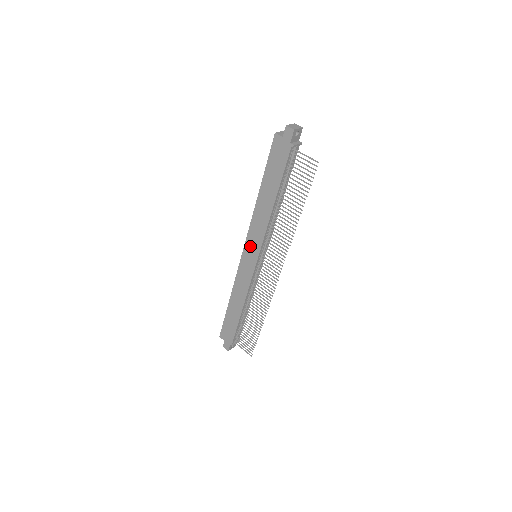
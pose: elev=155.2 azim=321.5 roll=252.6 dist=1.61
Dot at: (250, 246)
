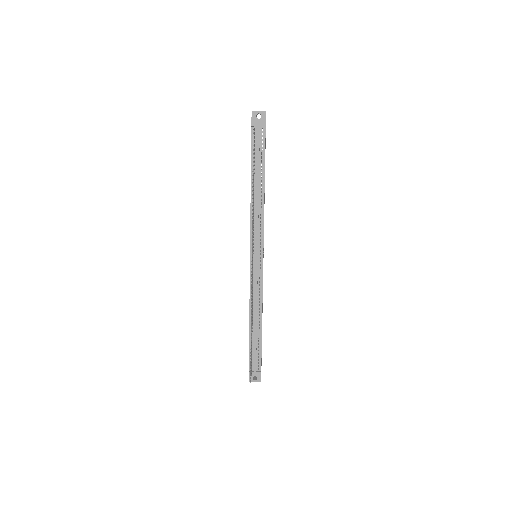
Dot at: occluded
